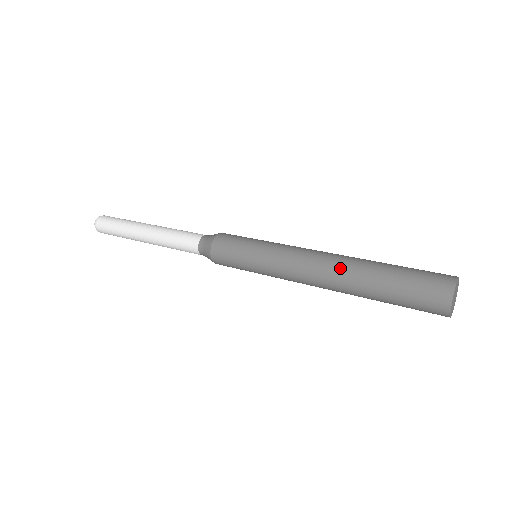
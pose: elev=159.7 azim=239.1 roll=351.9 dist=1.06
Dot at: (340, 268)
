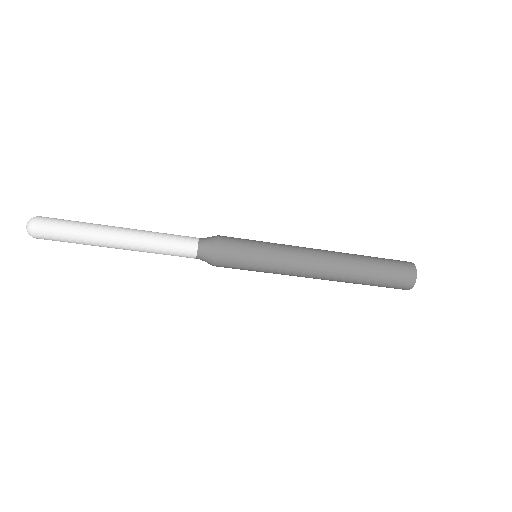
Dot at: (339, 252)
